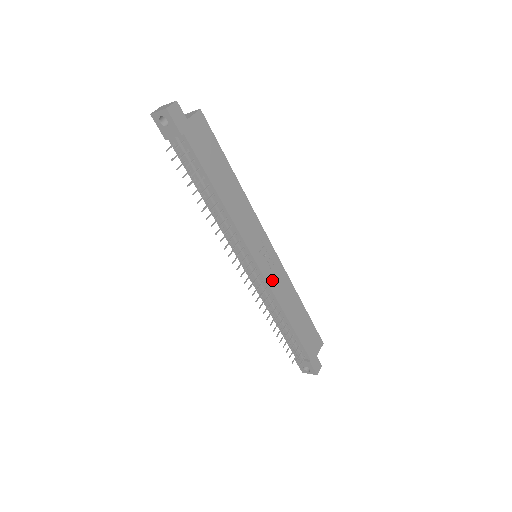
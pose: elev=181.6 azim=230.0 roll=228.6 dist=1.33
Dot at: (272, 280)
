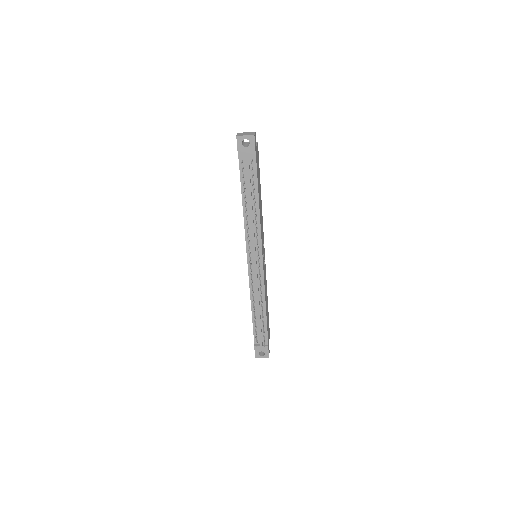
Dot at: (264, 275)
